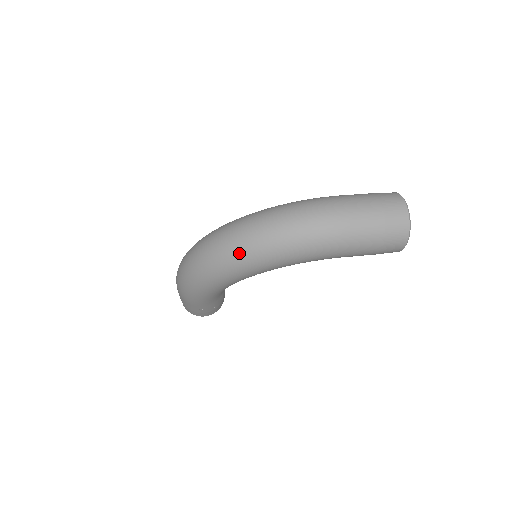
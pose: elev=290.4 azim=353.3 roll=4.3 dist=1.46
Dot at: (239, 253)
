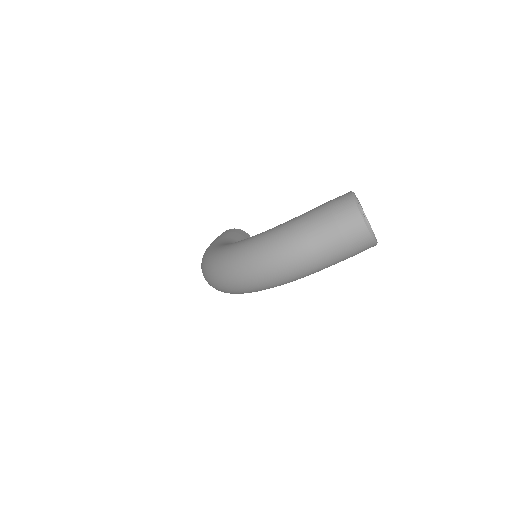
Dot at: (237, 290)
